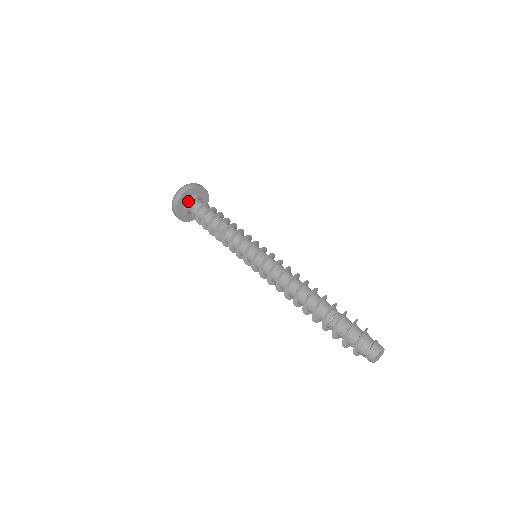
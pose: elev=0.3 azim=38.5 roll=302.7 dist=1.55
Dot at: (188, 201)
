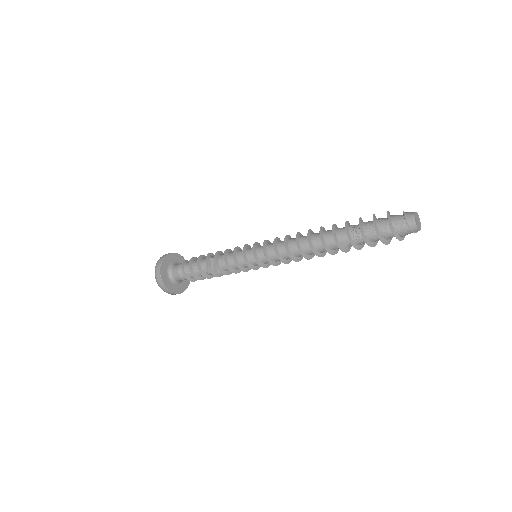
Dot at: (169, 272)
